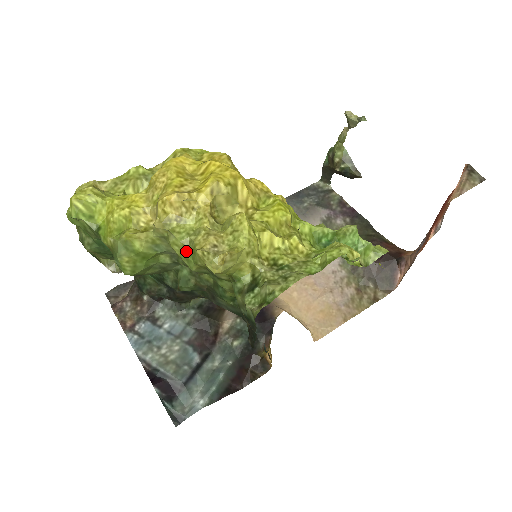
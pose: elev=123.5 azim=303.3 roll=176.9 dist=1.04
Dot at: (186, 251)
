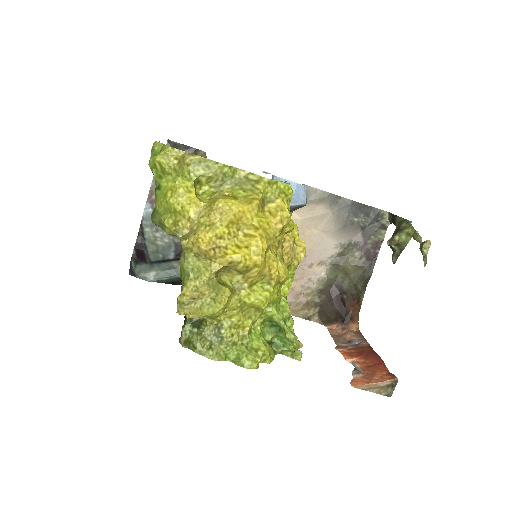
Dot at: (183, 273)
